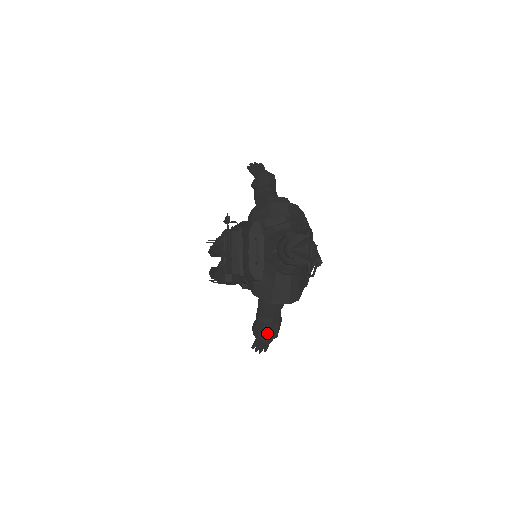
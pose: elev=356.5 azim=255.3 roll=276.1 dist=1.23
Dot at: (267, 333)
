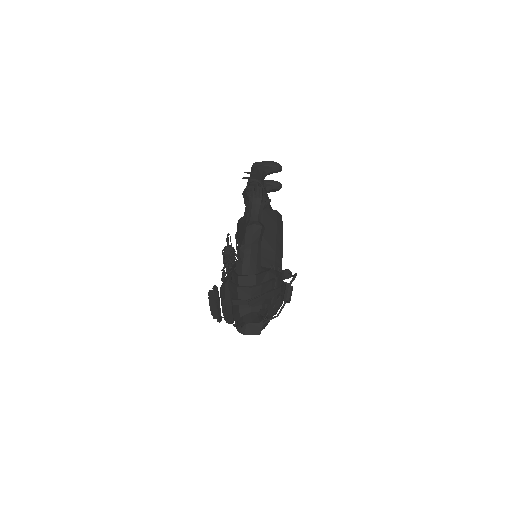
Dot at: occluded
